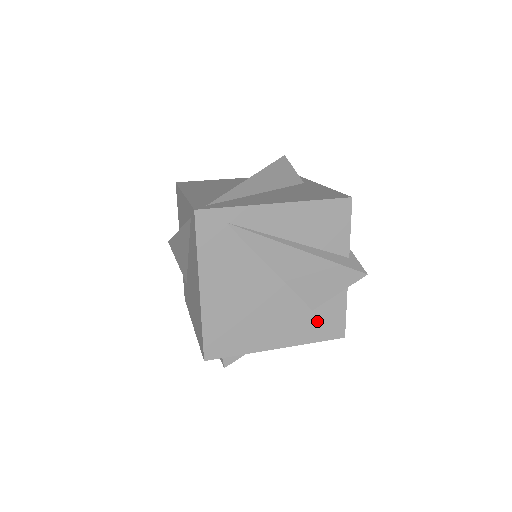
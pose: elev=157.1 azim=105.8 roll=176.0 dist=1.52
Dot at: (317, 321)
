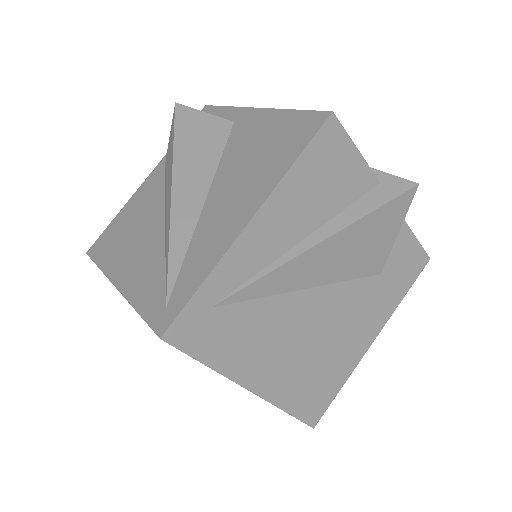
Dot at: (393, 277)
